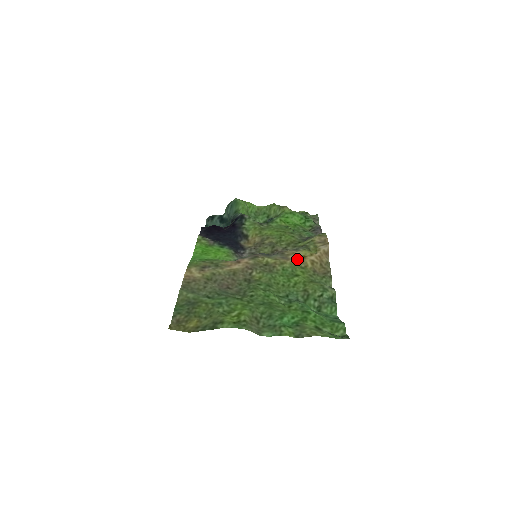
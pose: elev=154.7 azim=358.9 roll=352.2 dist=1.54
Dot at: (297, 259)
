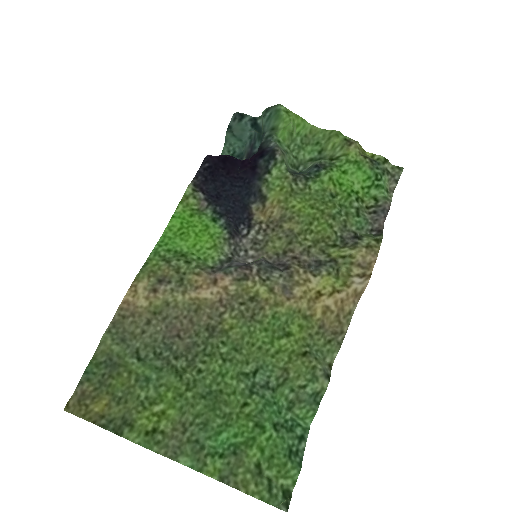
Dot at: (303, 301)
